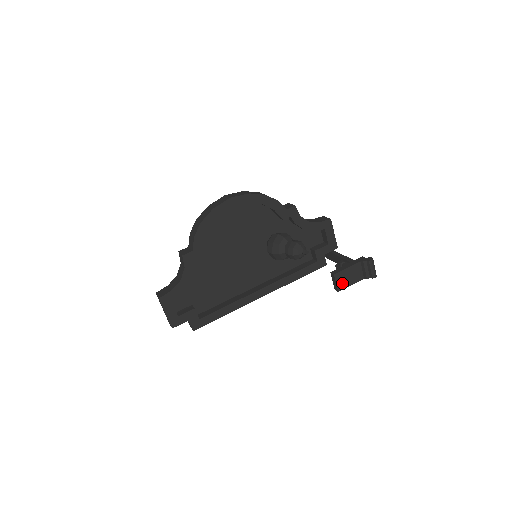
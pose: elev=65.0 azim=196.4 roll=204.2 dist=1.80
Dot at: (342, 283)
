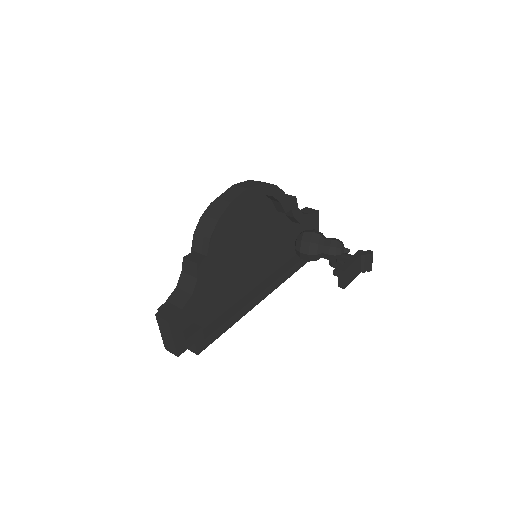
Dot at: (347, 279)
